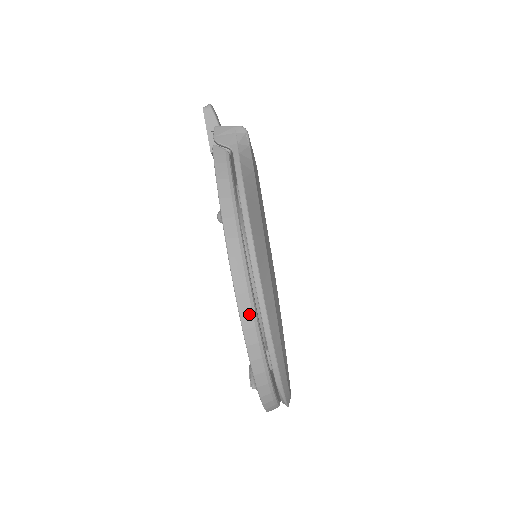
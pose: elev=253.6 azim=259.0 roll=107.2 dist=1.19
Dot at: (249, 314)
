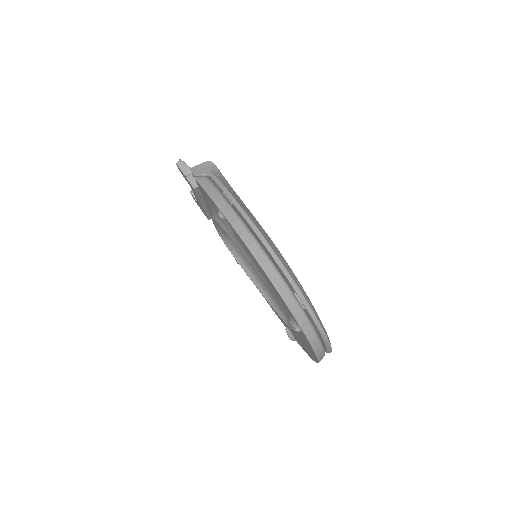
Dot at: (270, 268)
